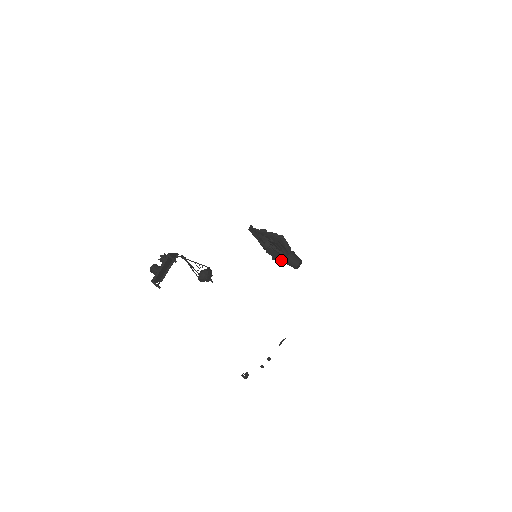
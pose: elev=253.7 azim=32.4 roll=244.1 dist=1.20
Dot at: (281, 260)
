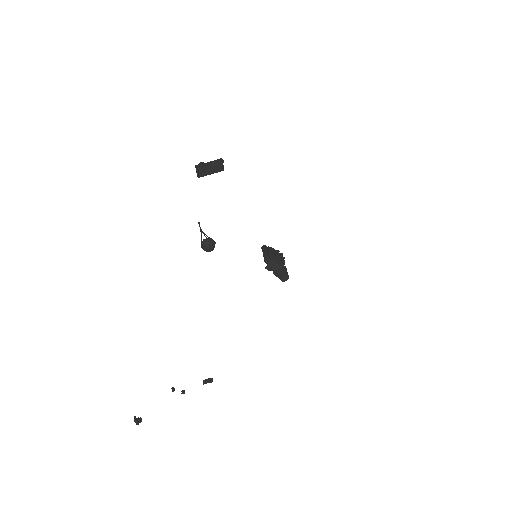
Dot at: (272, 270)
